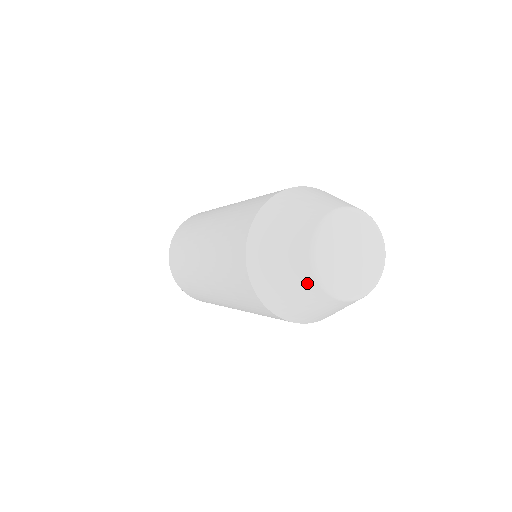
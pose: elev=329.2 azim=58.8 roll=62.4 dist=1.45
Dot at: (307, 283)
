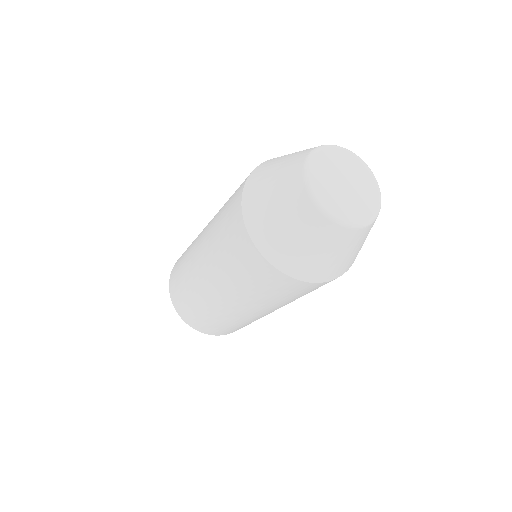
Dot at: (297, 197)
